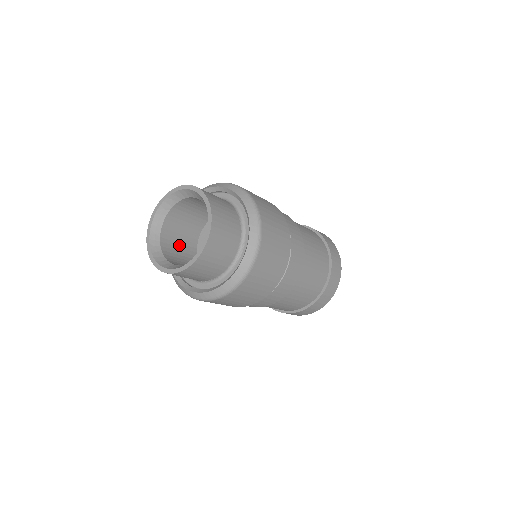
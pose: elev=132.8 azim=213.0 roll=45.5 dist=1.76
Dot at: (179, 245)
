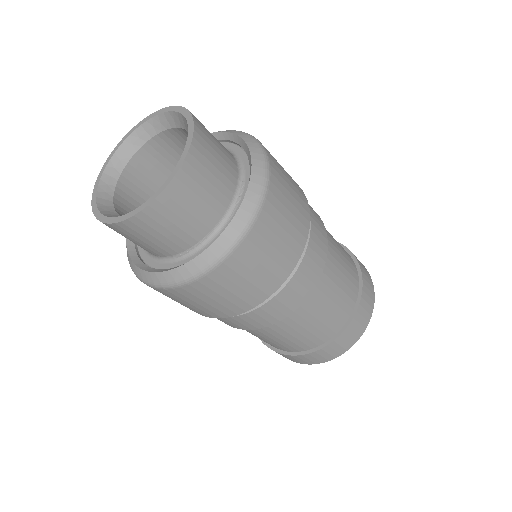
Dot at: occluded
